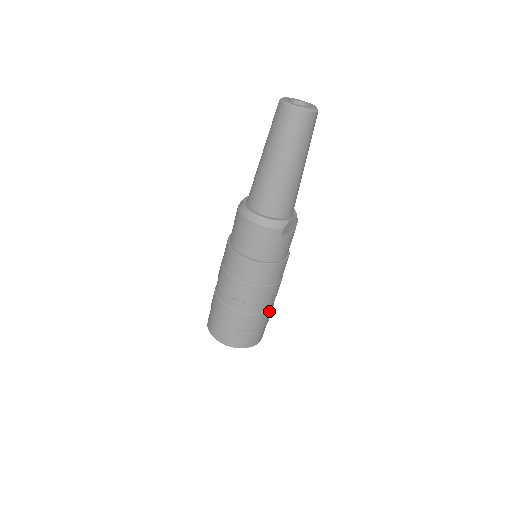
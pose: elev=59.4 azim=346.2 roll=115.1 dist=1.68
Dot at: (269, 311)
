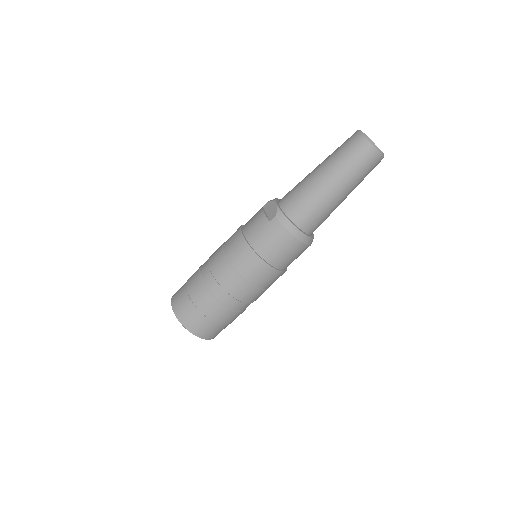
Dot at: occluded
